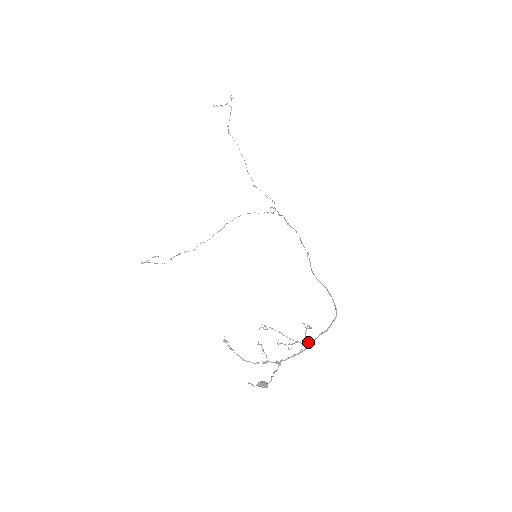
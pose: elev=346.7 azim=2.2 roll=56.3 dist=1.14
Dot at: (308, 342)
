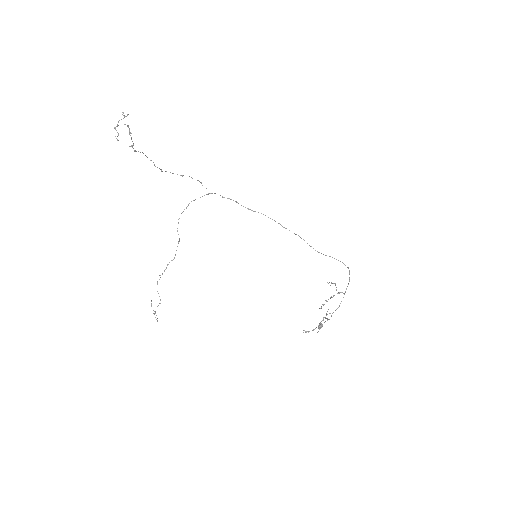
Dot at: (339, 293)
